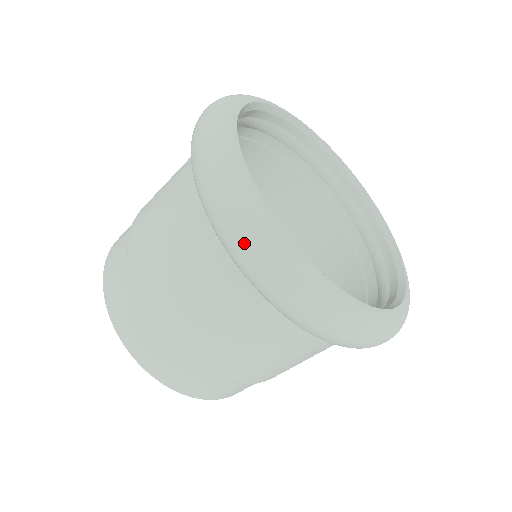
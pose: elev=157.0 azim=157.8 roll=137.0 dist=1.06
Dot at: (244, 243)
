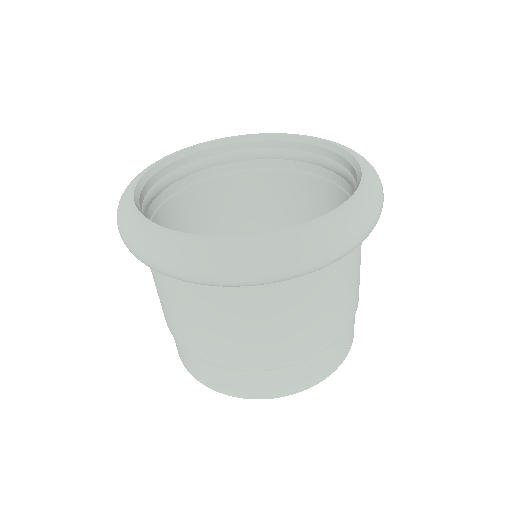
Dot at: (286, 266)
